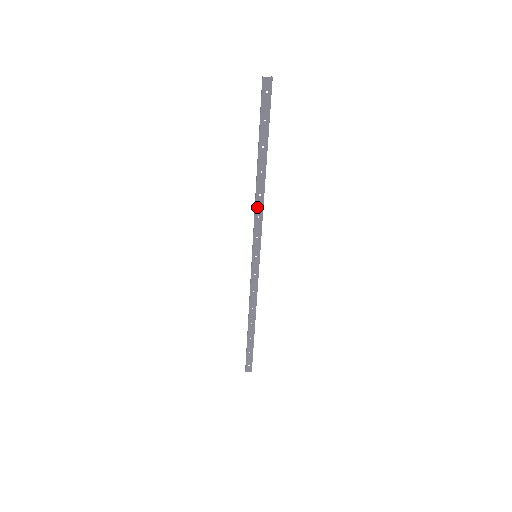
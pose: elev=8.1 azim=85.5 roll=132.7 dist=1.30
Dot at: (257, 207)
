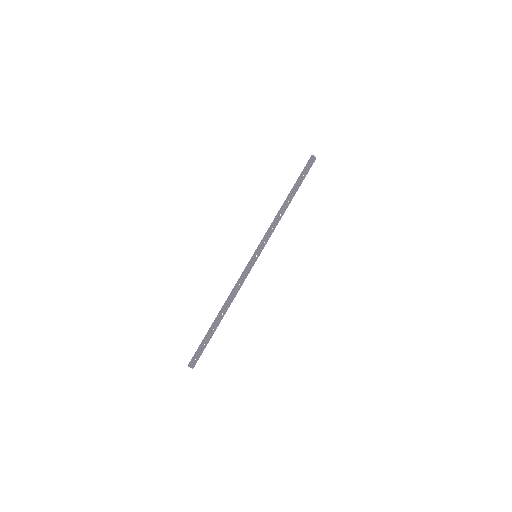
Dot at: (275, 221)
